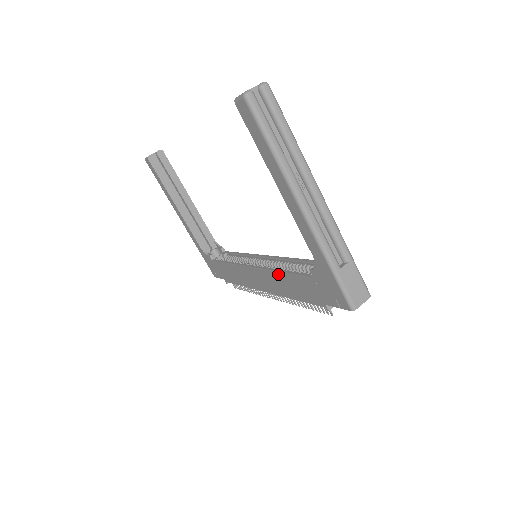
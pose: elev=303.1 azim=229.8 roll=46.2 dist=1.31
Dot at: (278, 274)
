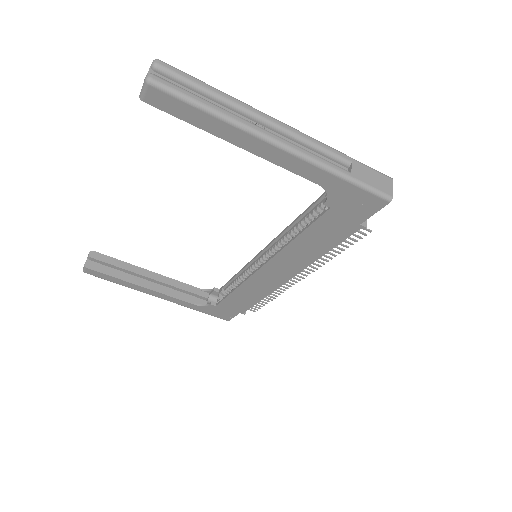
Dot at: (293, 245)
